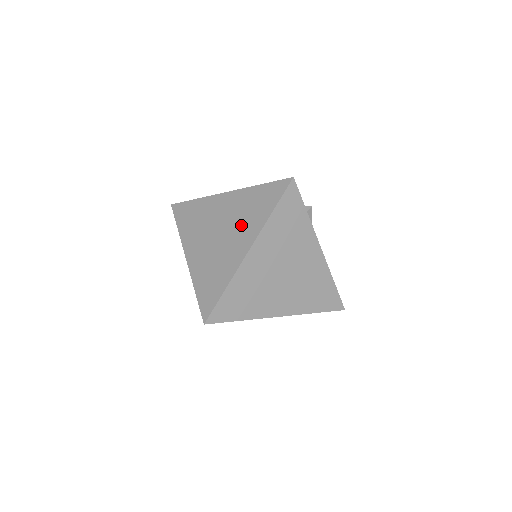
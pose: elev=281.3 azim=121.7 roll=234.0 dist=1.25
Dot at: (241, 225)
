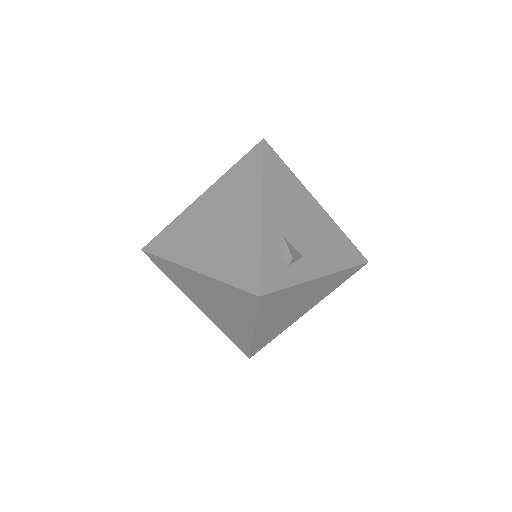
Dot at: (231, 310)
